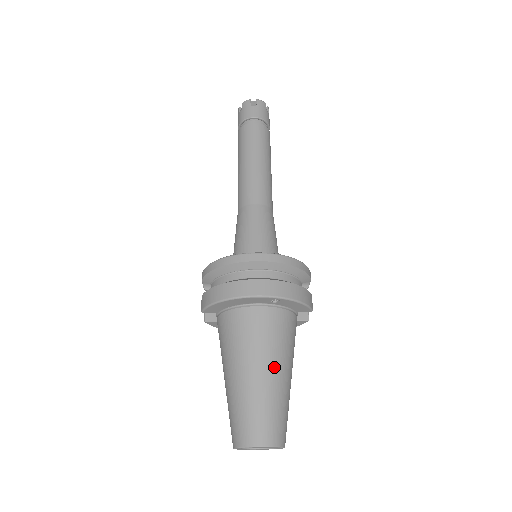
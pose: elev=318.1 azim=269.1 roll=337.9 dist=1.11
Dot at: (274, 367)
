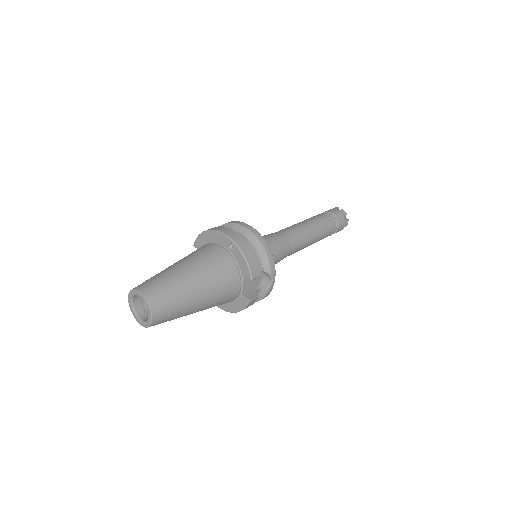
Dot at: (194, 272)
